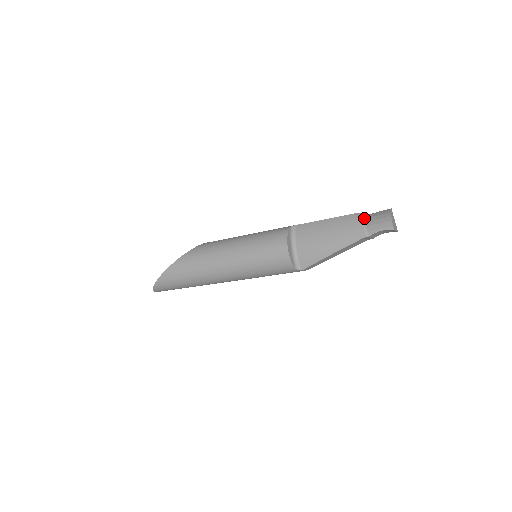
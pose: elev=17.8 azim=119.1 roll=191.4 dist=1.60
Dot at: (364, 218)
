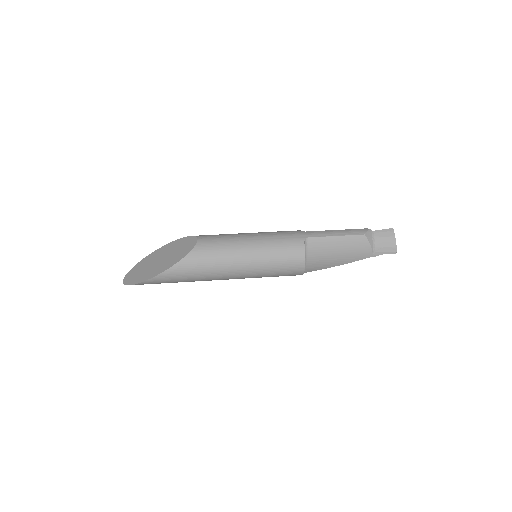
Dot at: (372, 238)
